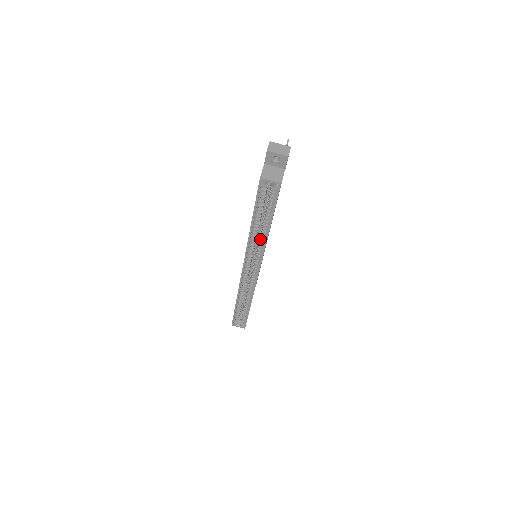
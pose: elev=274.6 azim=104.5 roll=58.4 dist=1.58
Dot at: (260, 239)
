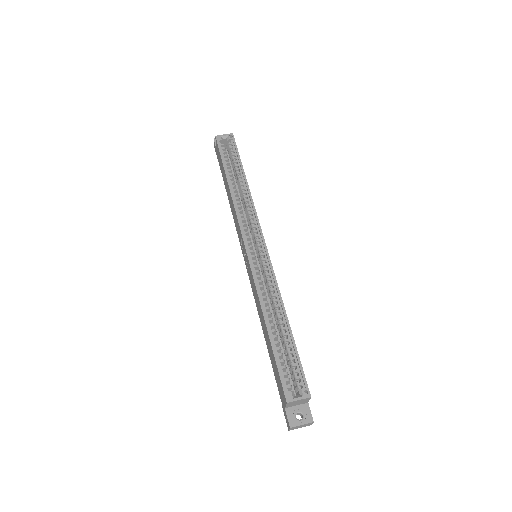
Dot at: (244, 200)
